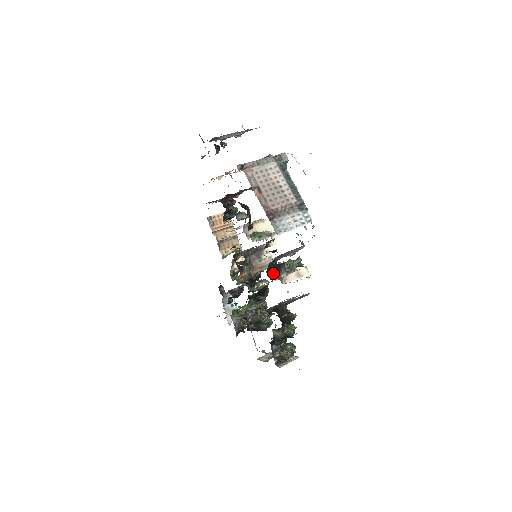
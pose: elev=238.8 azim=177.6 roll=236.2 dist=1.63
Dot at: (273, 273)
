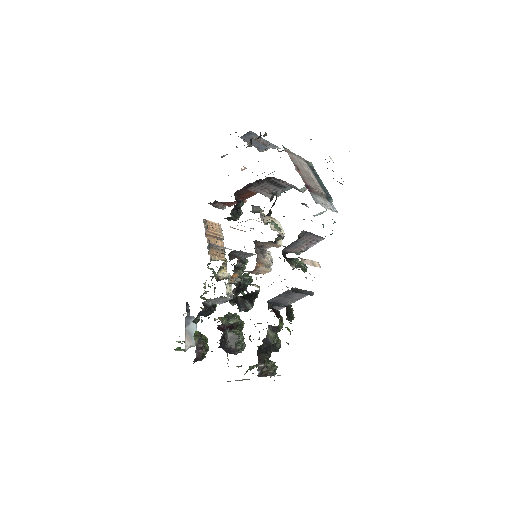
Dot at: (286, 259)
